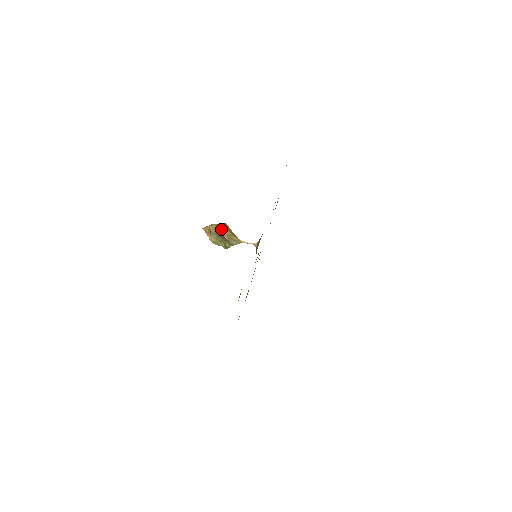
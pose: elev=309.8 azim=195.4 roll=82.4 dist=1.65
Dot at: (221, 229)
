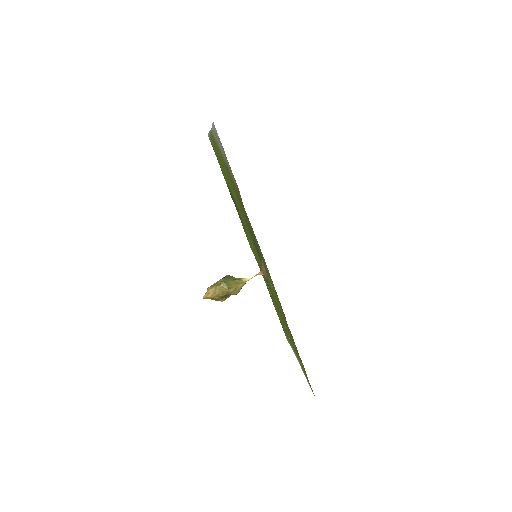
Dot at: (223, 291)
